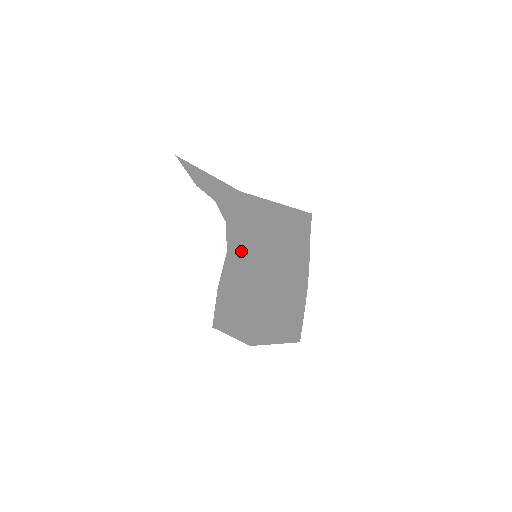
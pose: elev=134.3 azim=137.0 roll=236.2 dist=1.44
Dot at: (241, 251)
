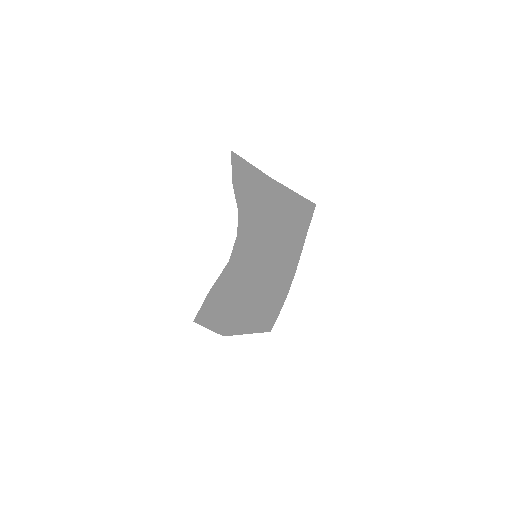
Dot at: (241, 262)
